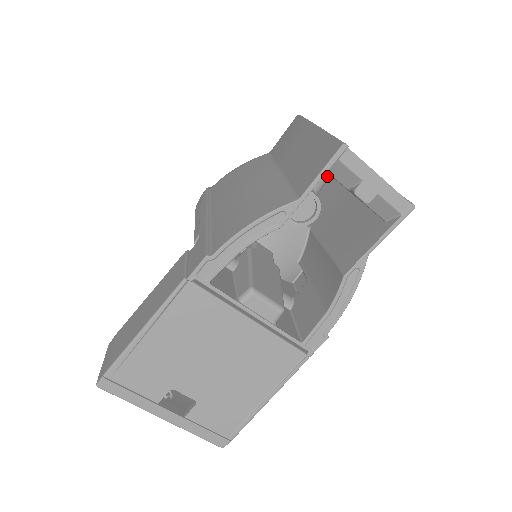
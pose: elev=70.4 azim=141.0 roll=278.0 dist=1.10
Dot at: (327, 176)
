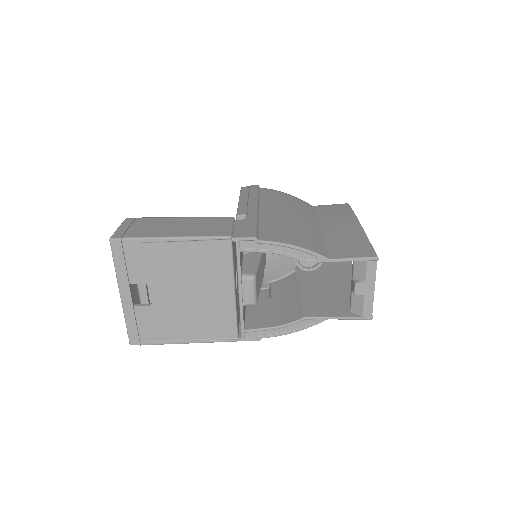
Dot at: occluded
